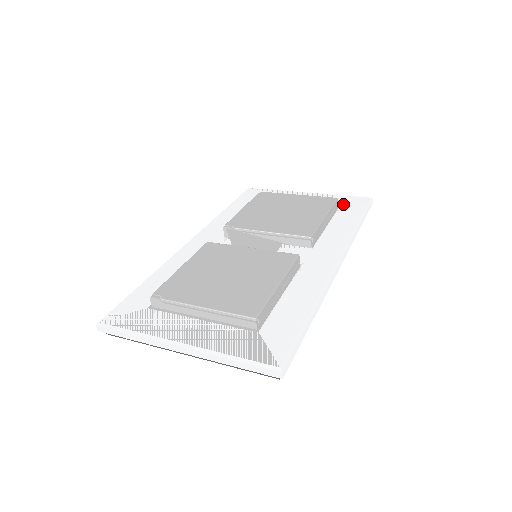
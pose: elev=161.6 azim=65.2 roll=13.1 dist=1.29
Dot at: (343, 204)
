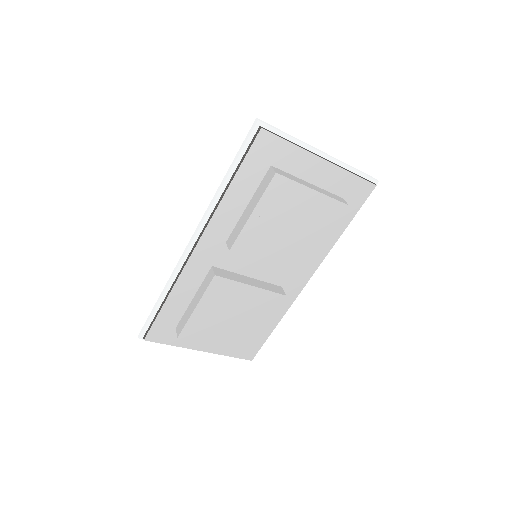
Dot at: occluded
